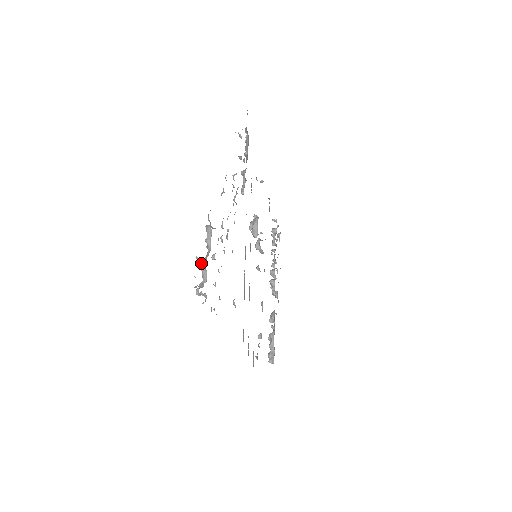
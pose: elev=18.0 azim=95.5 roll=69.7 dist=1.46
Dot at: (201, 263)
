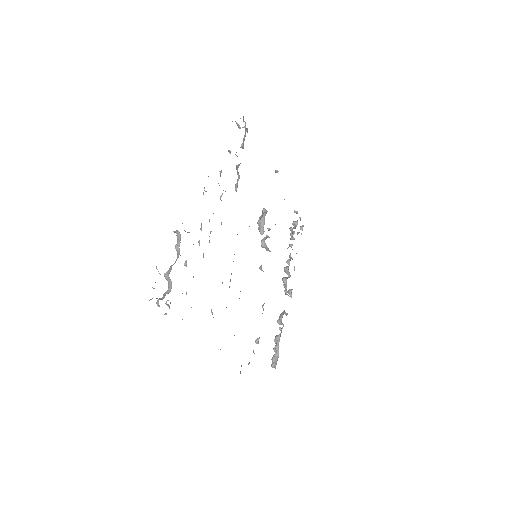
Dot at: (167, 271)
